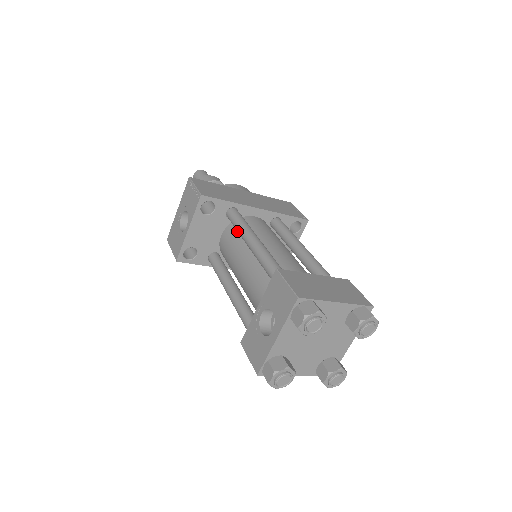
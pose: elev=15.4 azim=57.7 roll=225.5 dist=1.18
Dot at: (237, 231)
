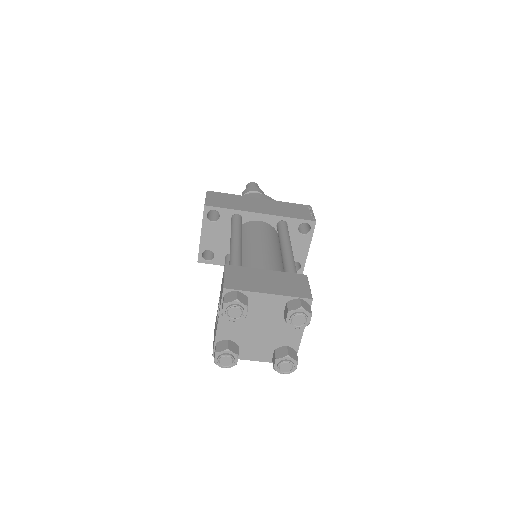
Dot at: occluded
